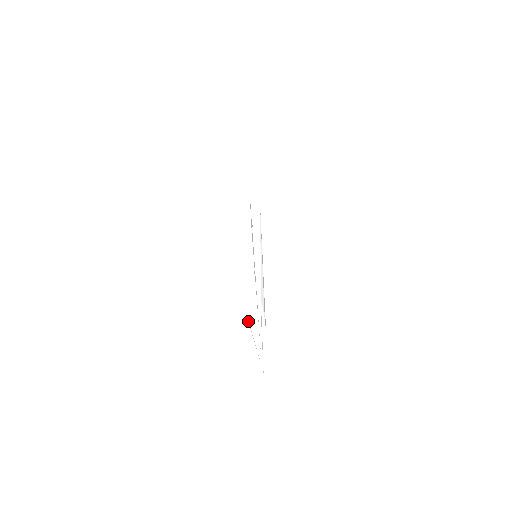
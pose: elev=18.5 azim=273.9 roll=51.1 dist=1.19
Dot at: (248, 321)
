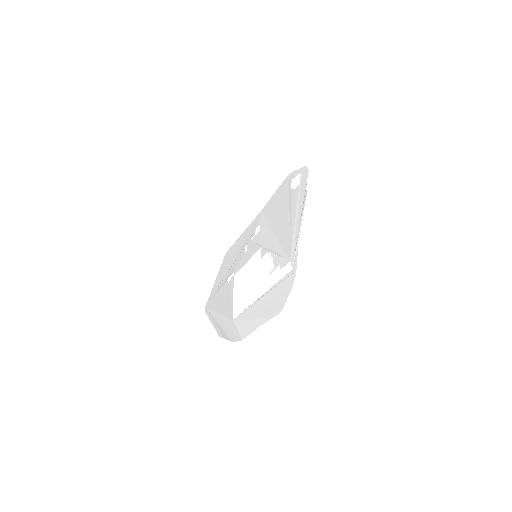
Dot at: (306, 198)
